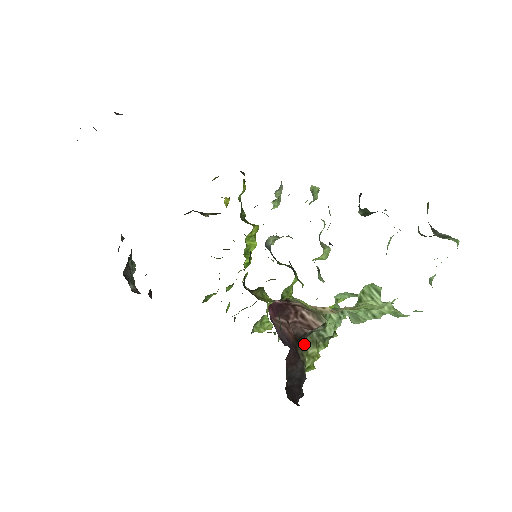
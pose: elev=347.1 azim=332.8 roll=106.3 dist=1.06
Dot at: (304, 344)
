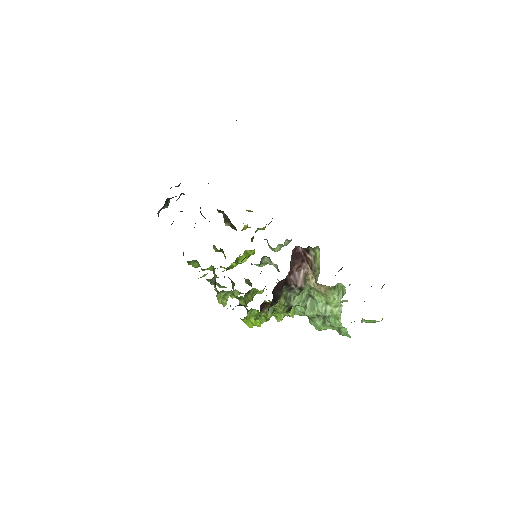
Dot at: (282, 292)
